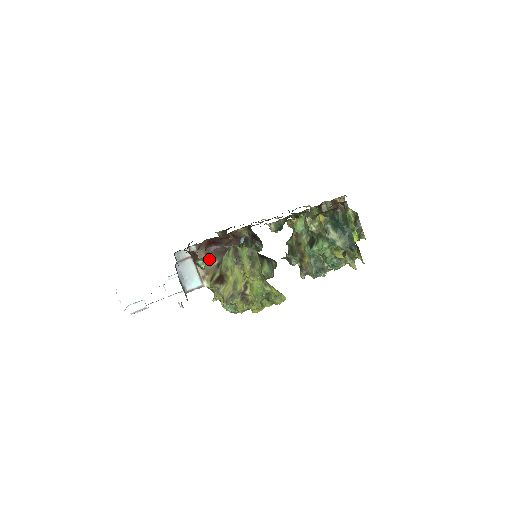
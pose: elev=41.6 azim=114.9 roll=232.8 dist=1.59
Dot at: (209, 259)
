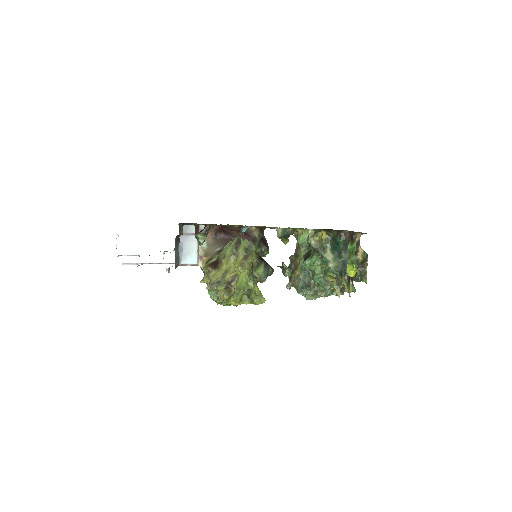
Dot at: (214, 244)
